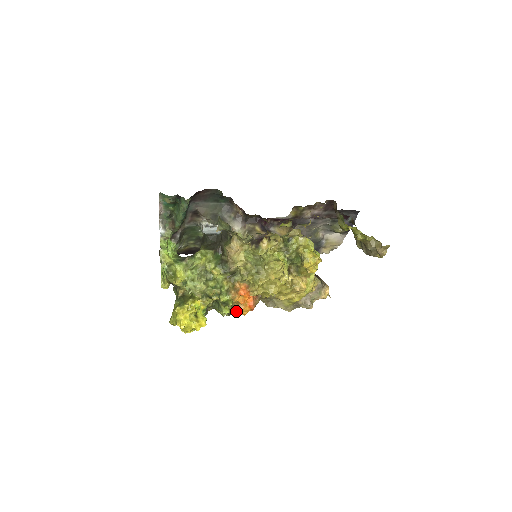
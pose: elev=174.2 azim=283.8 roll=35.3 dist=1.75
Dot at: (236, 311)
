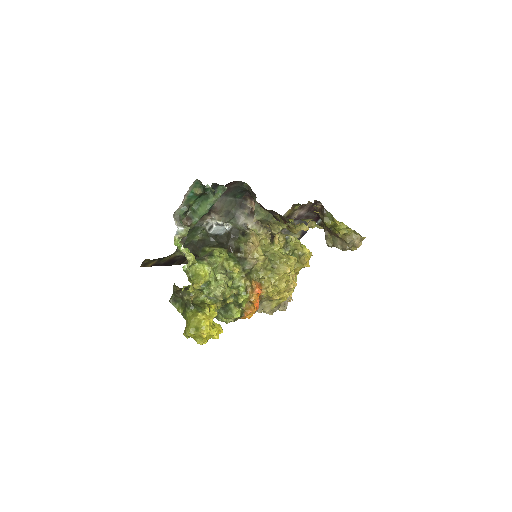
Dot at: (247, 313)
